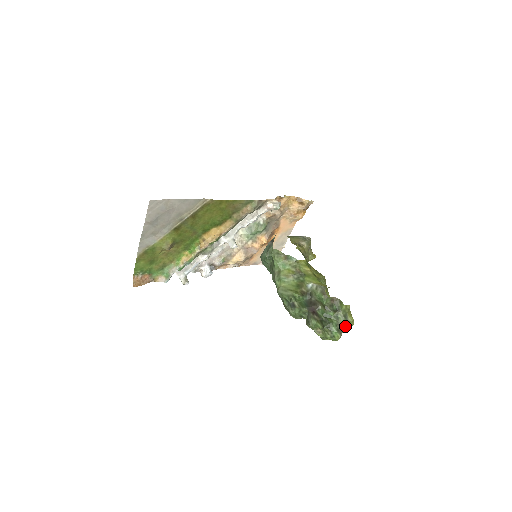
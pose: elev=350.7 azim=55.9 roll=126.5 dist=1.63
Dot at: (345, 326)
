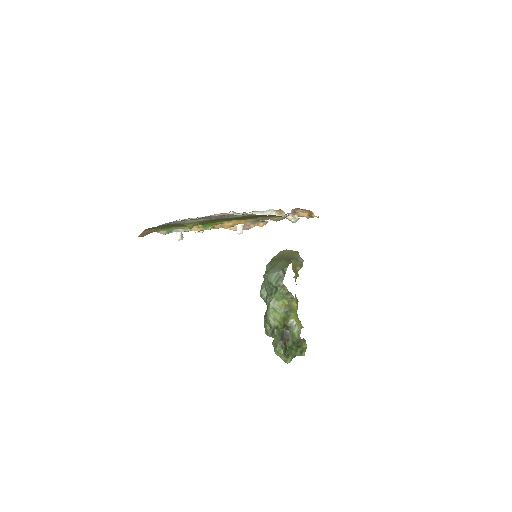
Dot at: occluded
